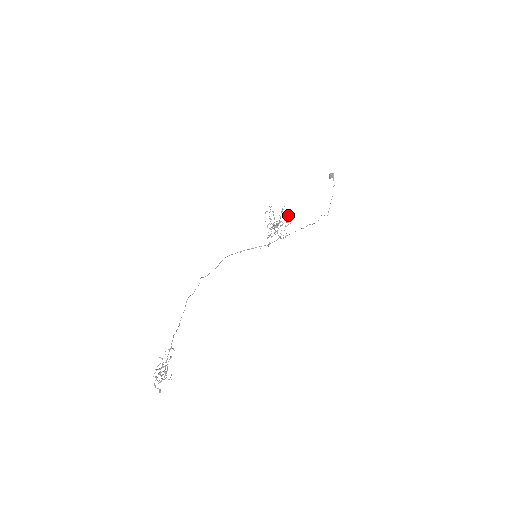
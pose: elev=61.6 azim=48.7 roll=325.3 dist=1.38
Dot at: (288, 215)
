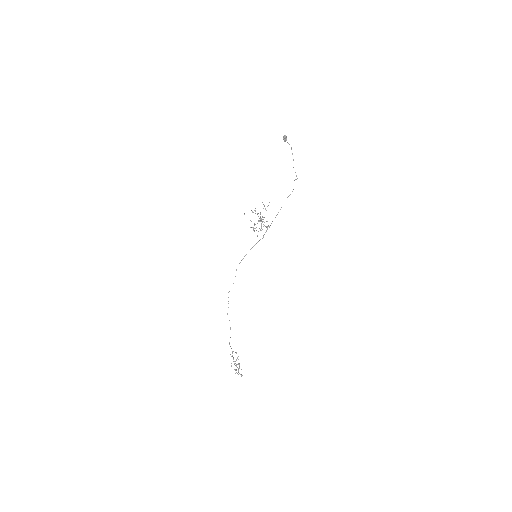
Dot at: (264, 206)
